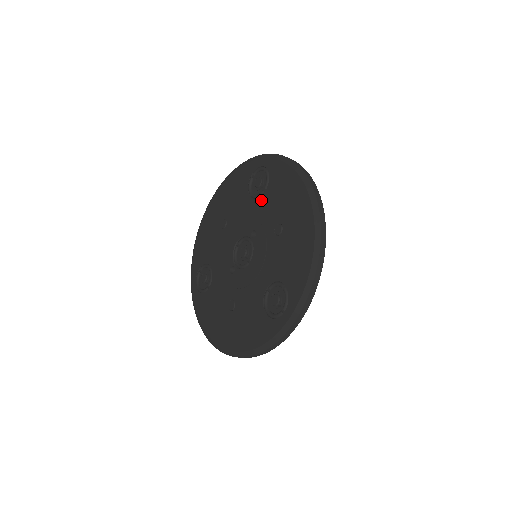
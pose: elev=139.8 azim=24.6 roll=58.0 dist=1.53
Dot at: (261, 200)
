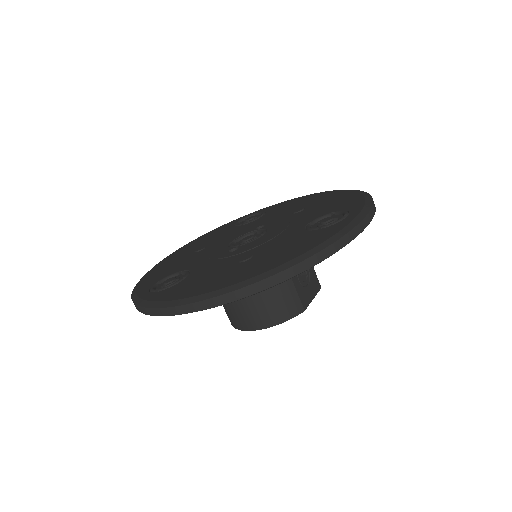
Dot at: (260, 218)
